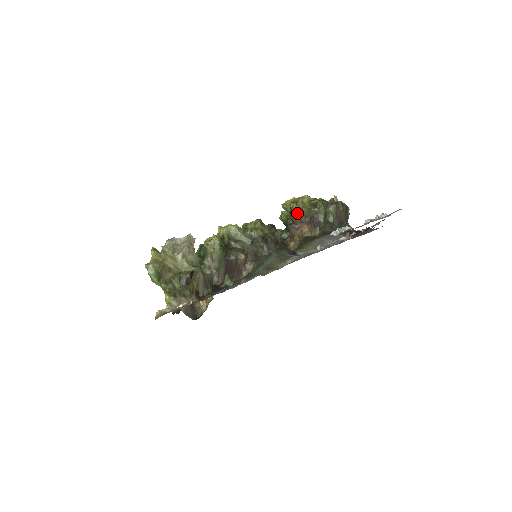
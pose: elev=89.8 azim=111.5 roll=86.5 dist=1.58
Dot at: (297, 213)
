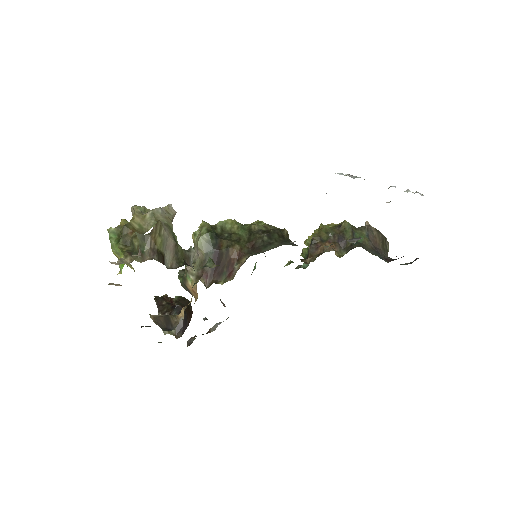
Dot at: (317, 232)
